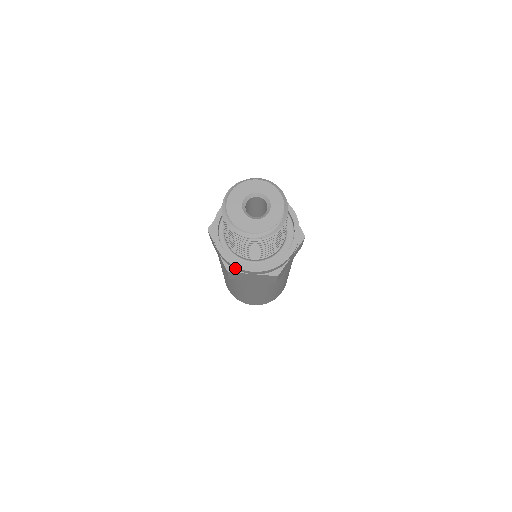
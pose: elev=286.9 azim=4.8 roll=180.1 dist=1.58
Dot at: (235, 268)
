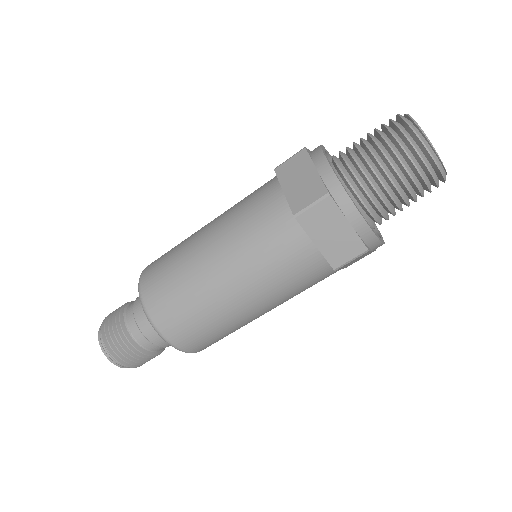
Dot at: (339, 198)
